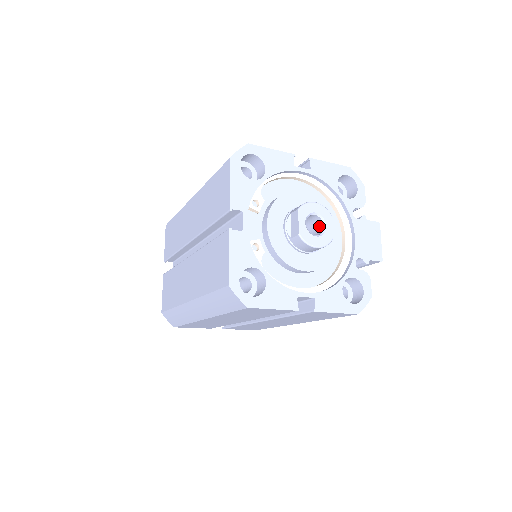
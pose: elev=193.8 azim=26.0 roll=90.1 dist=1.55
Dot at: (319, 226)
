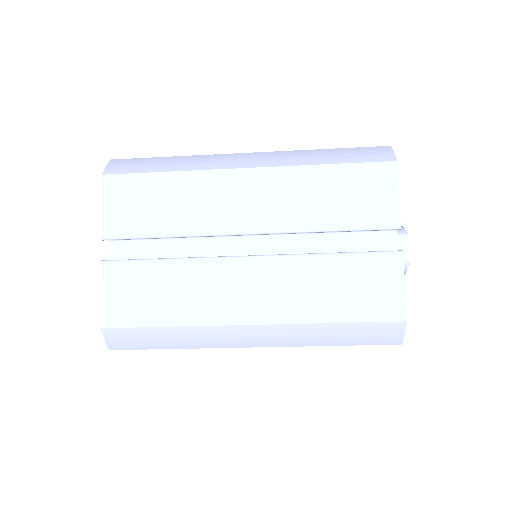
Dot at: occluded
